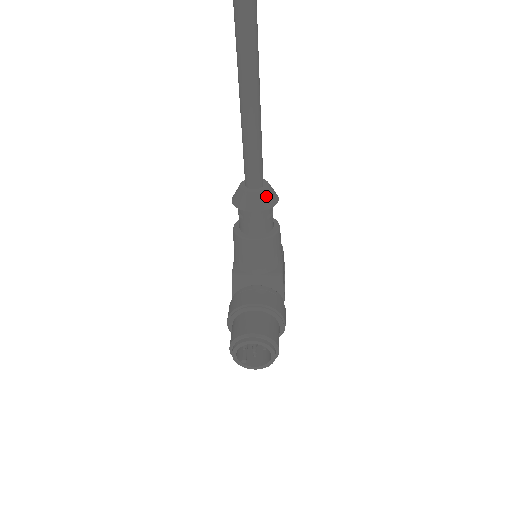
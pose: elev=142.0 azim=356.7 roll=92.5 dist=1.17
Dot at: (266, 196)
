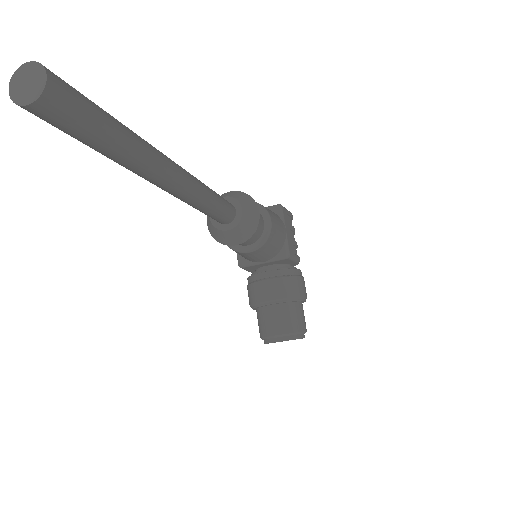
Dot at: (244, 227)
